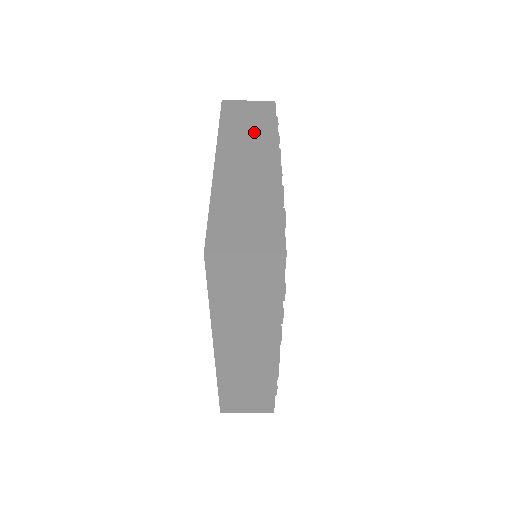
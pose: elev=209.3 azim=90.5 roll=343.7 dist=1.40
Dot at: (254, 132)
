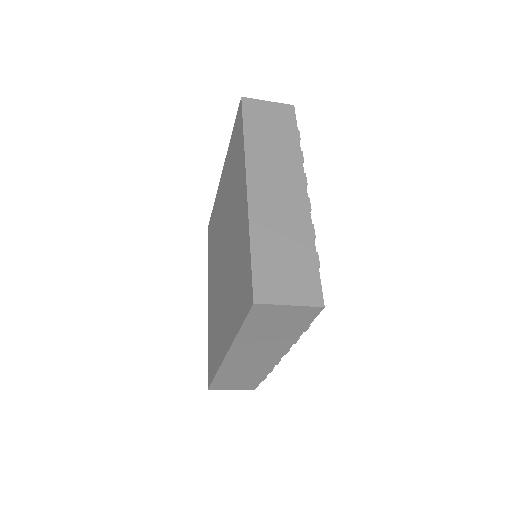
Dot at: (279, 148)
